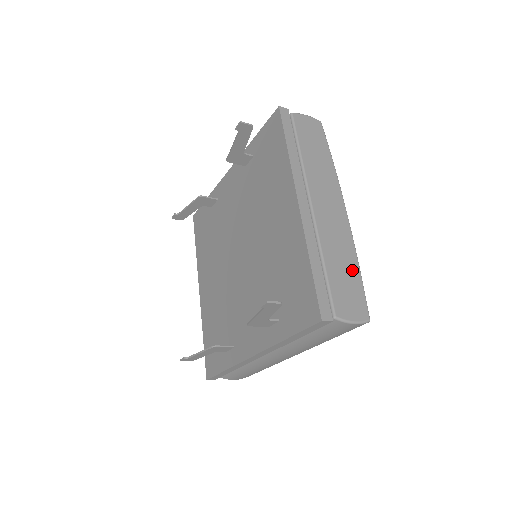
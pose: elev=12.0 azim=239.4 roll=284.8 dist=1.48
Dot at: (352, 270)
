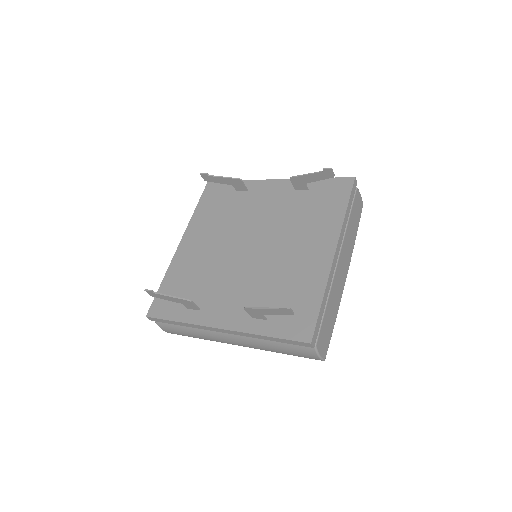
Dot at: (333, 320)
